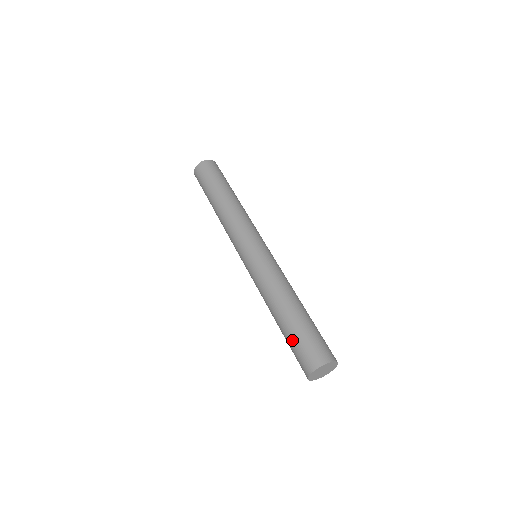
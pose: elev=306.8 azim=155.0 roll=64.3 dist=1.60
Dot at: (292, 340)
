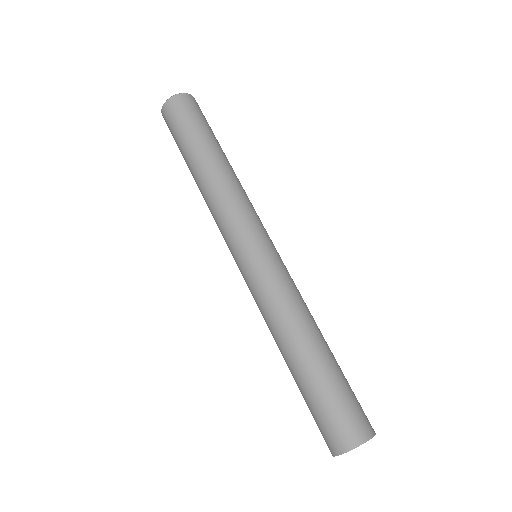
Dot at: (318, 397)
